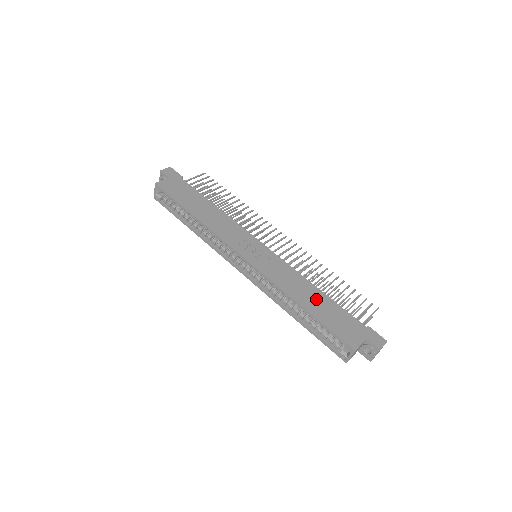
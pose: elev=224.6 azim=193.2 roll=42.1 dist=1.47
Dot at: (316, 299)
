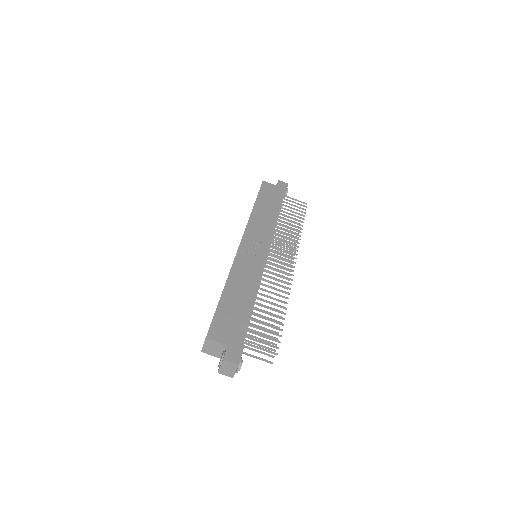
Dot at: (240, 298)
